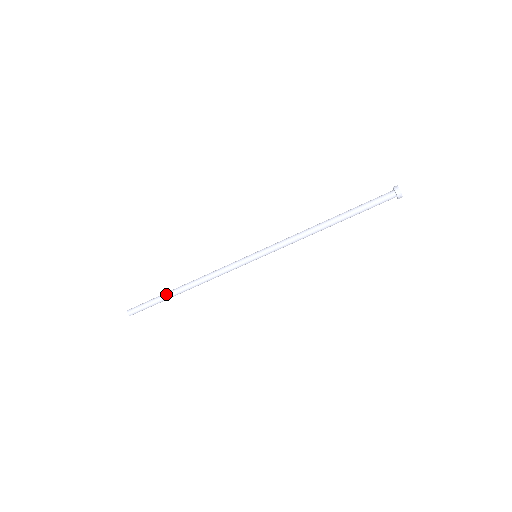
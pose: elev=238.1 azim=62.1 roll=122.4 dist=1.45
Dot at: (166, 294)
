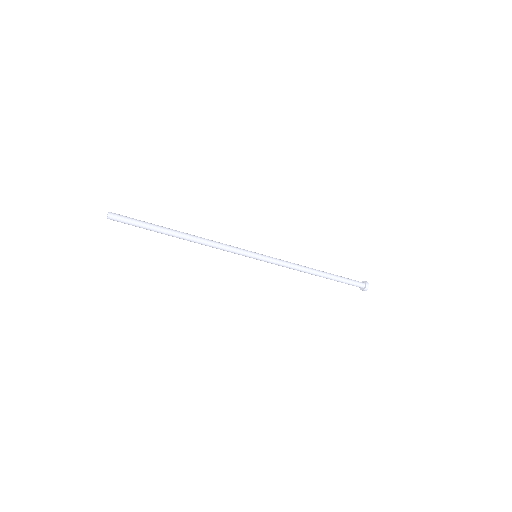
Dot at: (162, 227)
